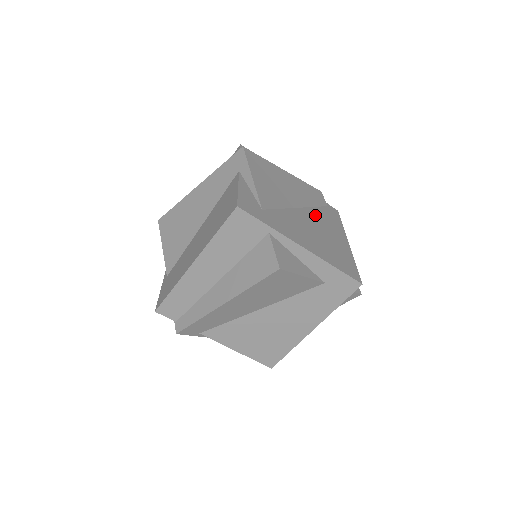
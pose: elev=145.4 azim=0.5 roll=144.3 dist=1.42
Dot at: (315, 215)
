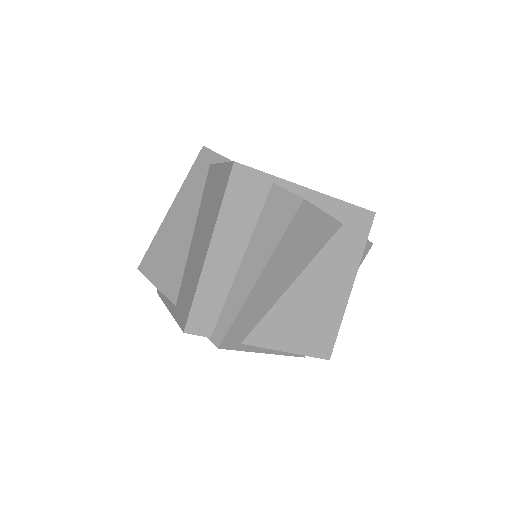
Dot at: occluded
